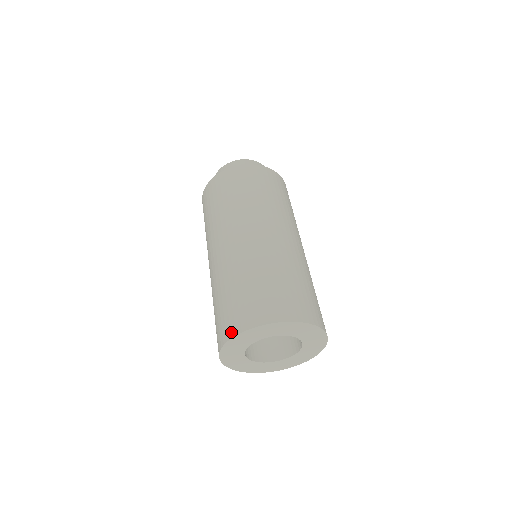
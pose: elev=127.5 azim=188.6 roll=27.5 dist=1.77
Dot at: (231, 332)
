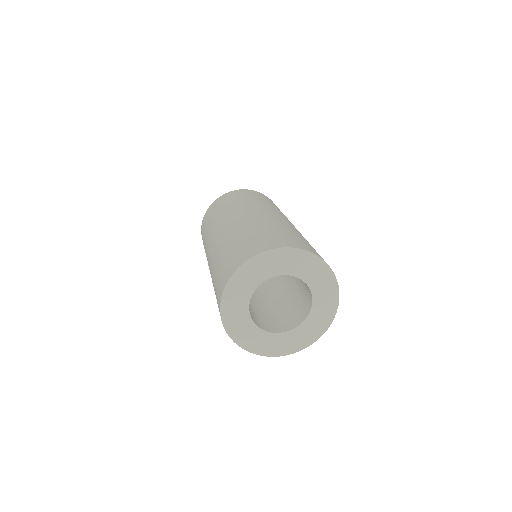
Dot at: (280, 245)
